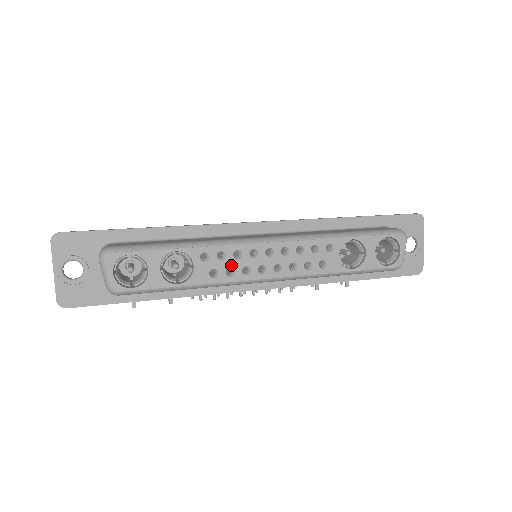
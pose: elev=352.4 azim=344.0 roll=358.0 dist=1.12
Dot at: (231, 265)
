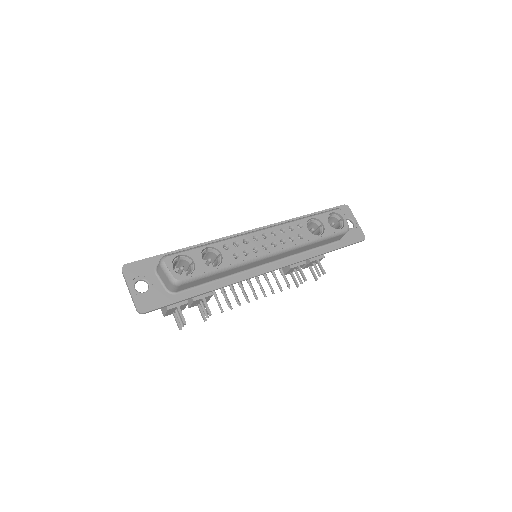
Dot at: (244, 248)
